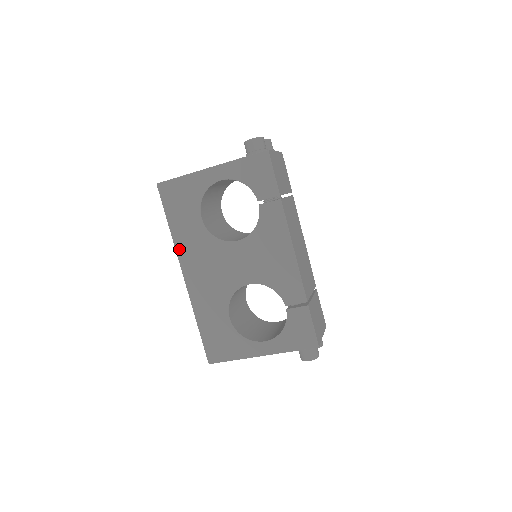
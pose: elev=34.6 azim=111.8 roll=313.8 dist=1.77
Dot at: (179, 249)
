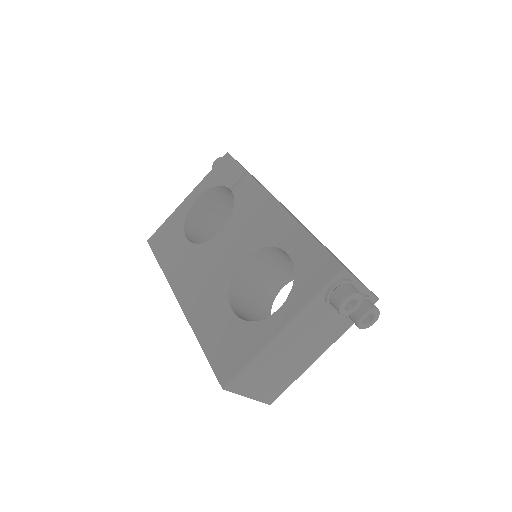
Dot at: (171, 279)
